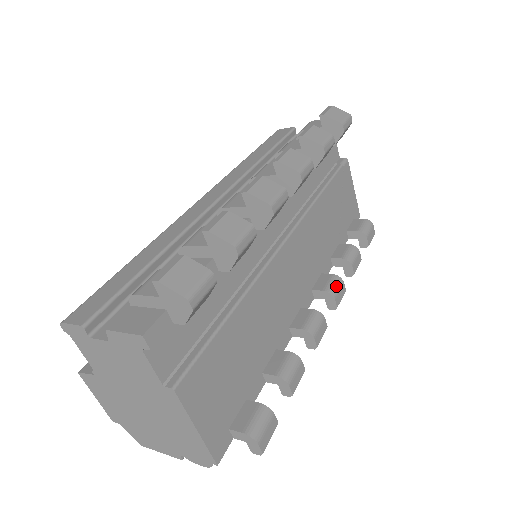
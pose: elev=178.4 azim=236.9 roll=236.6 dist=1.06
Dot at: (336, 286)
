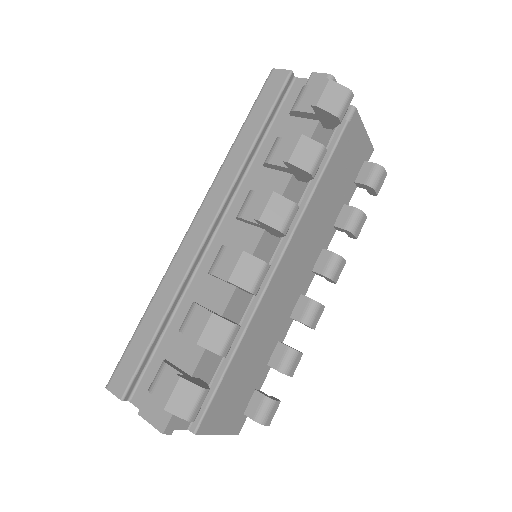
Dot at: (335, 267)
